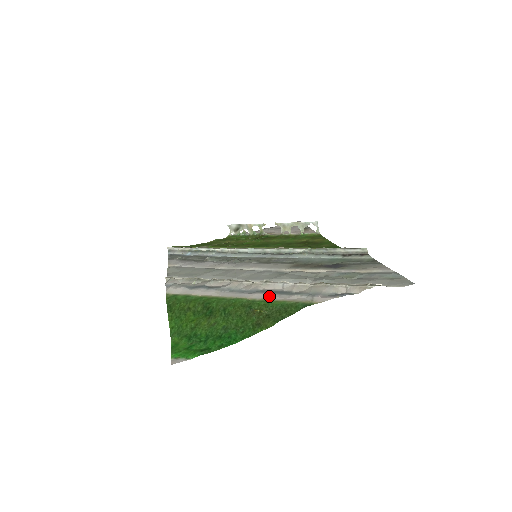
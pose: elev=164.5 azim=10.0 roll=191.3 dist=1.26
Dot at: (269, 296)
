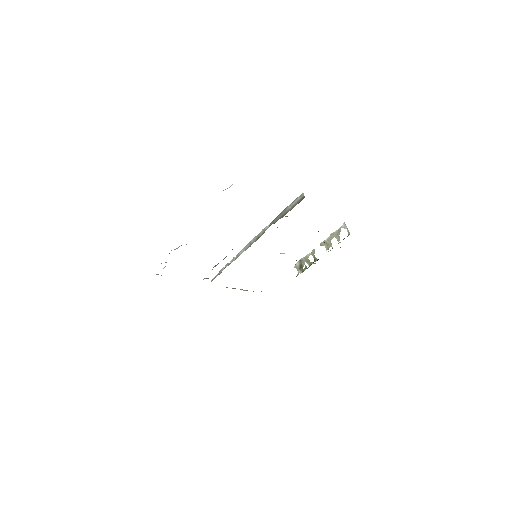
Dot at: occluded
